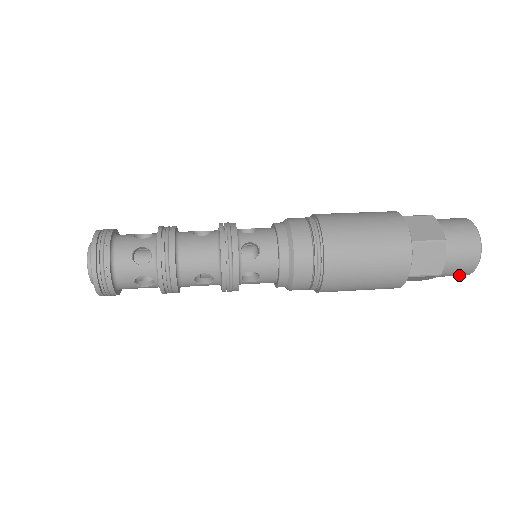
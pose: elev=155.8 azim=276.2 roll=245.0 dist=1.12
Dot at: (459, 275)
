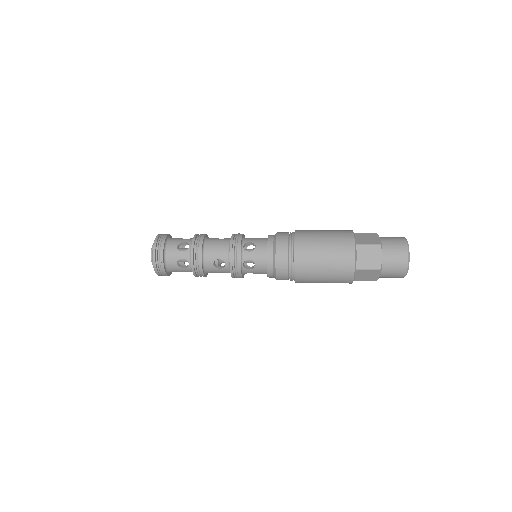
Dot at: (399, 275)
